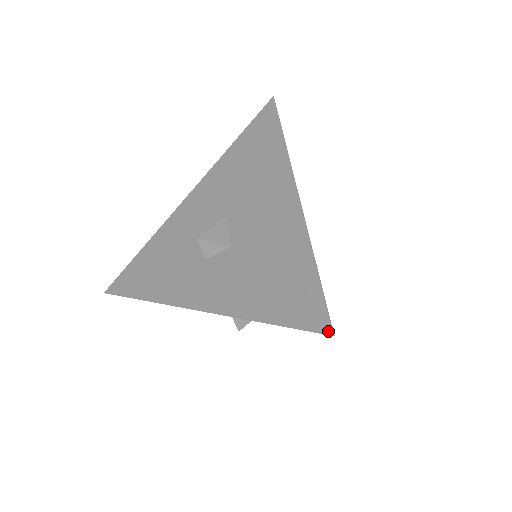
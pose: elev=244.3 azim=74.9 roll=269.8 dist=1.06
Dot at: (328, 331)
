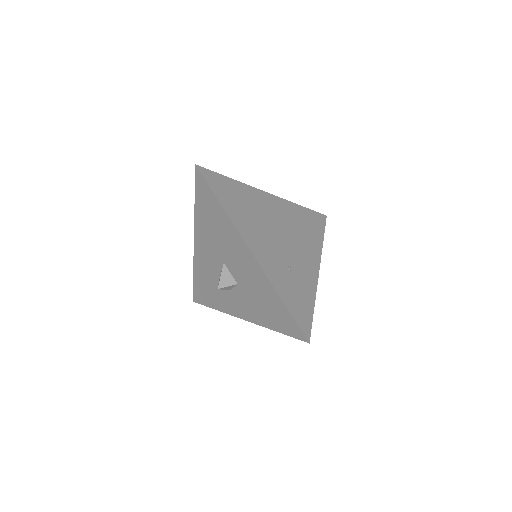
Dot at: (306, 341)
